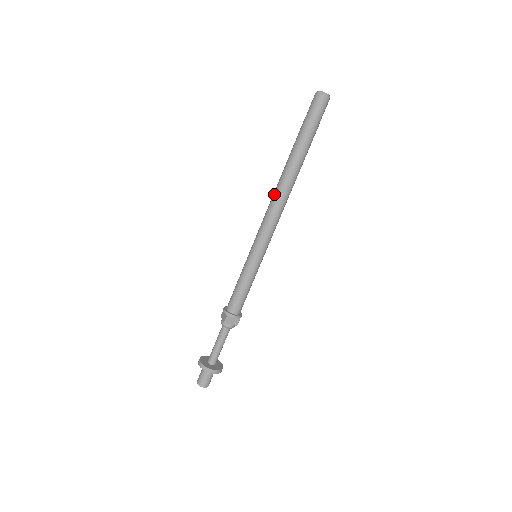
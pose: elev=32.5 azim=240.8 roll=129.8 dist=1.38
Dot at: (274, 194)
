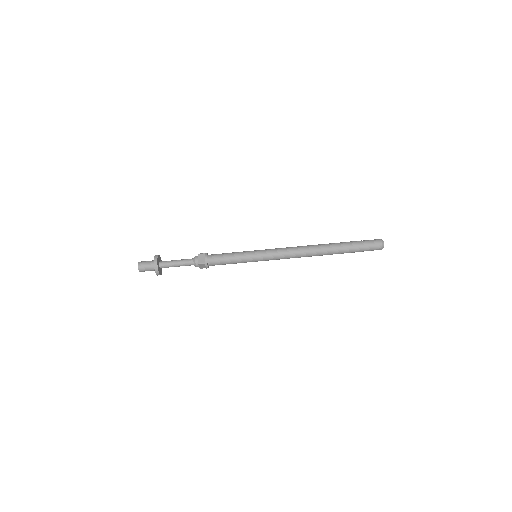
Dot at: (305, 249)
